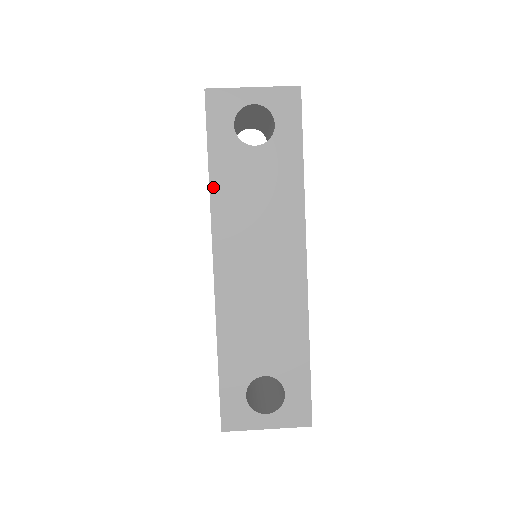
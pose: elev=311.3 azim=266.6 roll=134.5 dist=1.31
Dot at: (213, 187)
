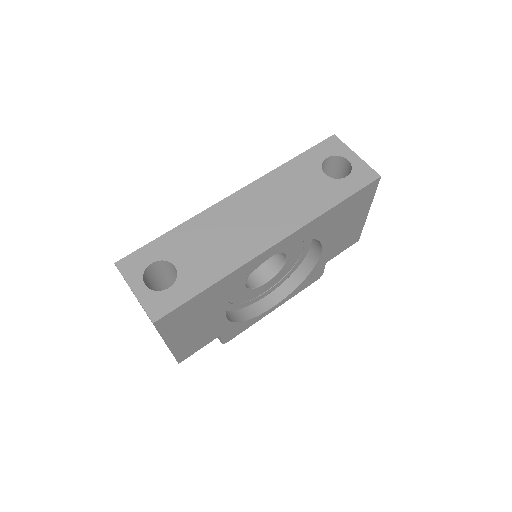
Dot at: (282, 167)
